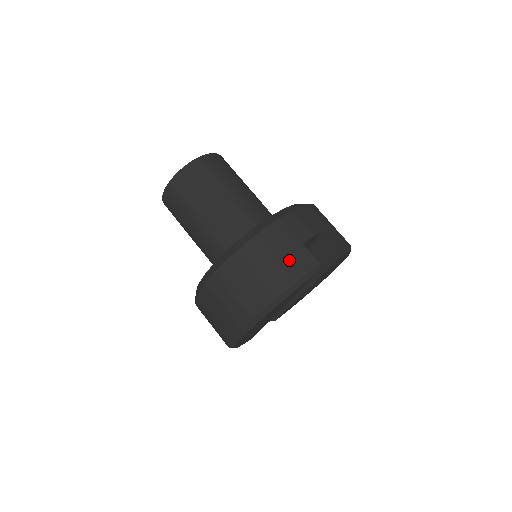
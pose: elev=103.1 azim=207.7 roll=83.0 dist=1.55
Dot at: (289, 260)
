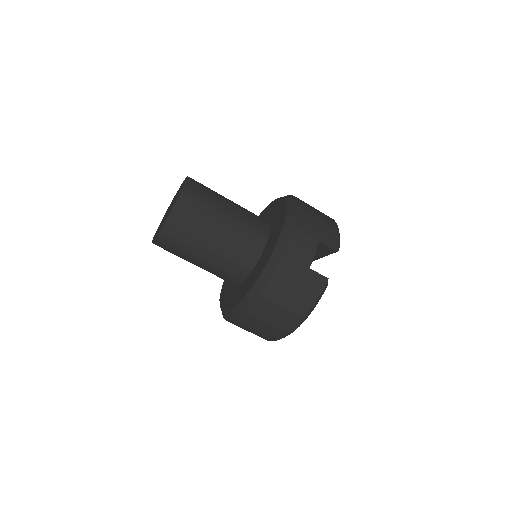
Dot at: (304, 288)
